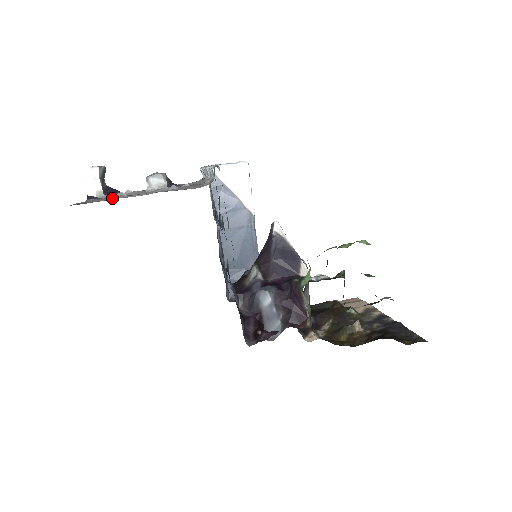
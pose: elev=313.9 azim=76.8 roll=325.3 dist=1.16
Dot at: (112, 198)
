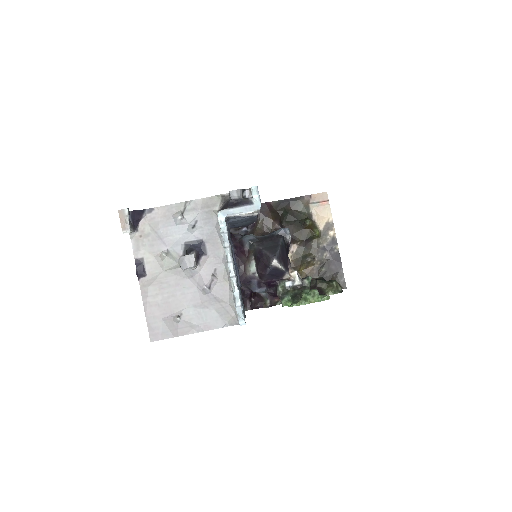
Dot at: (175, 332)
